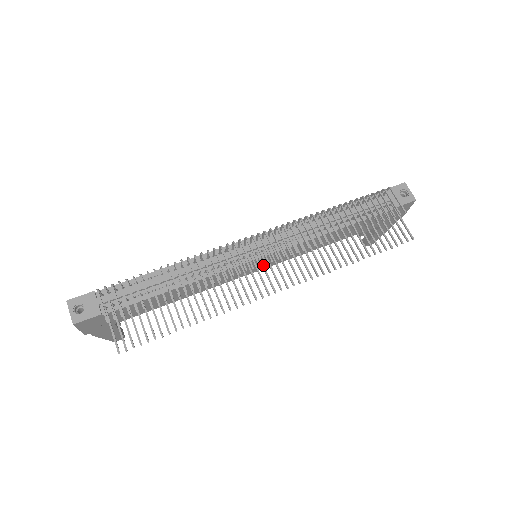
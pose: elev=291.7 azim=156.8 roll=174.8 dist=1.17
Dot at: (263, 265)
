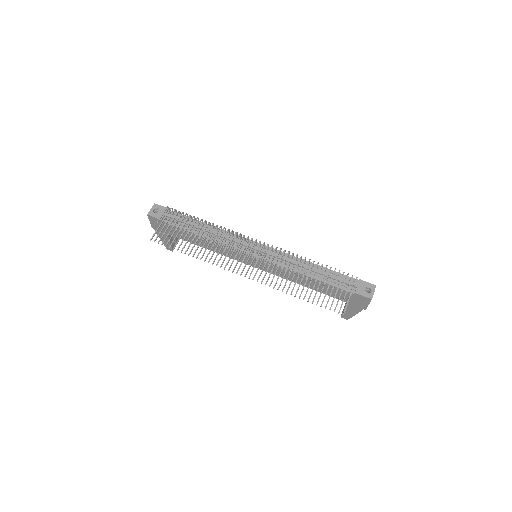
Dot at: (249, 258)
